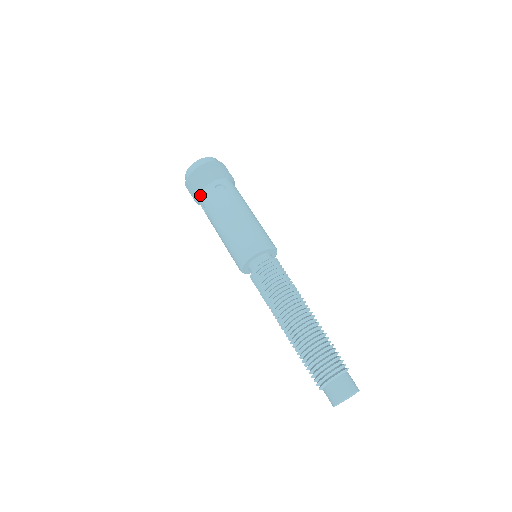
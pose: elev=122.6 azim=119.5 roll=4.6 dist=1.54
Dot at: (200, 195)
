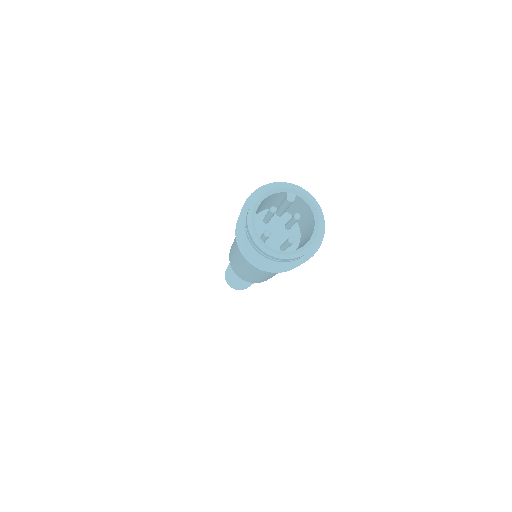
Dot at: occluded
